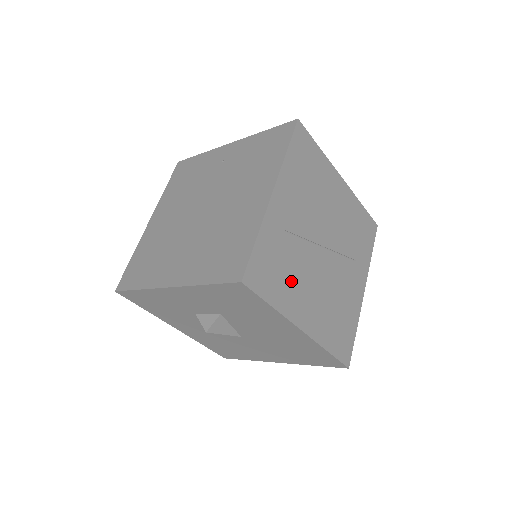
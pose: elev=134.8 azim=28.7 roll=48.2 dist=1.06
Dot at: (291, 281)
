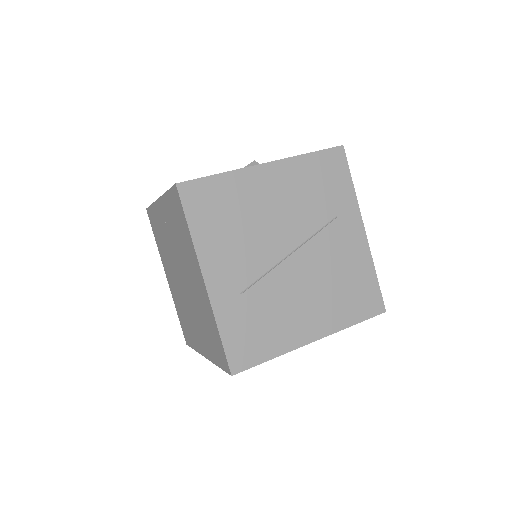
Dot at: (276, 321)
